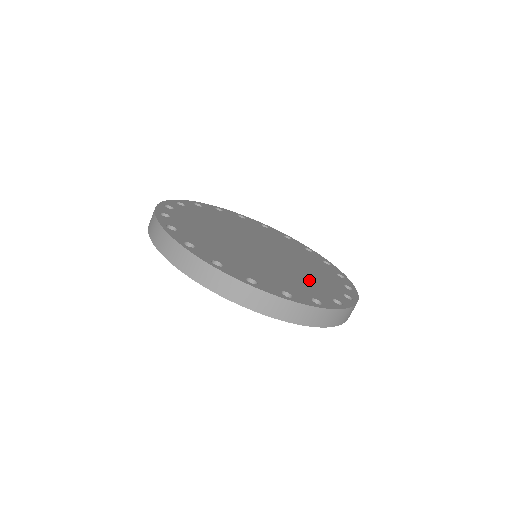
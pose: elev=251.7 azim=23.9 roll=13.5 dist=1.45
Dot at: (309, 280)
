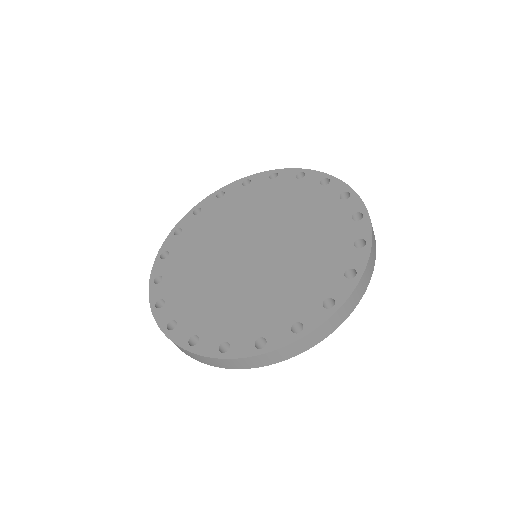
Dot at: (313, 260)
